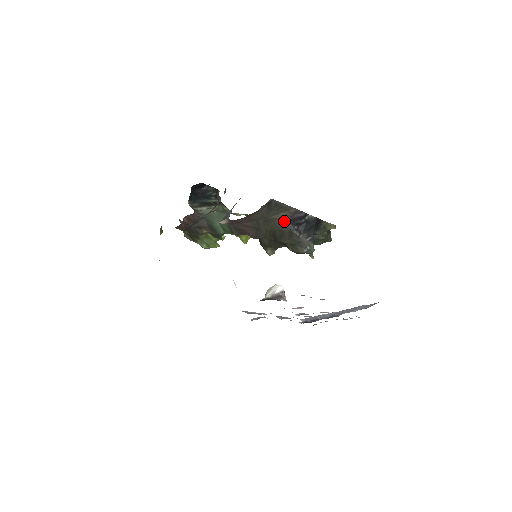
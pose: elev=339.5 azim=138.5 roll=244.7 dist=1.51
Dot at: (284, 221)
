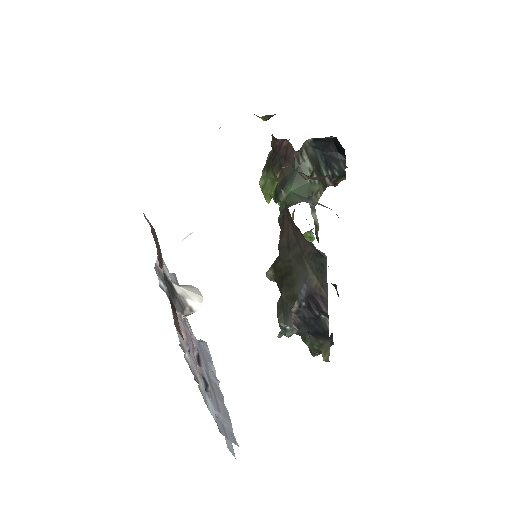
Dot at: (307, 284)
